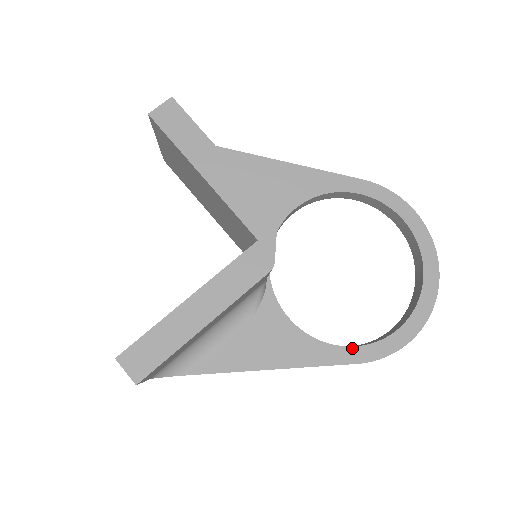
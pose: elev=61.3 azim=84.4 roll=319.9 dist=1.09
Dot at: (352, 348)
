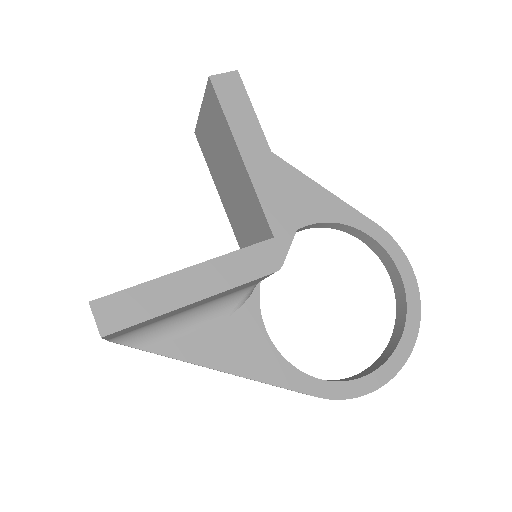
Dot at: (316, 380)
